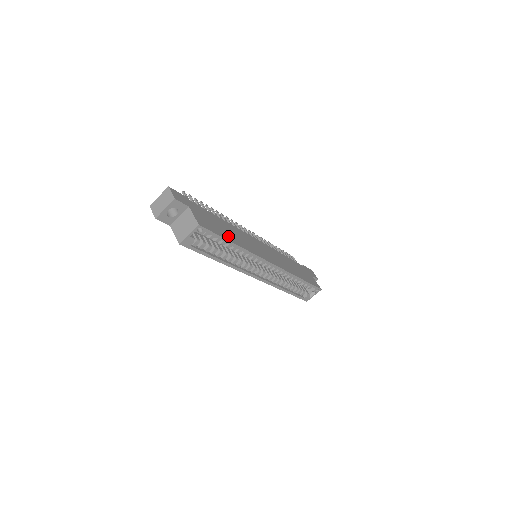
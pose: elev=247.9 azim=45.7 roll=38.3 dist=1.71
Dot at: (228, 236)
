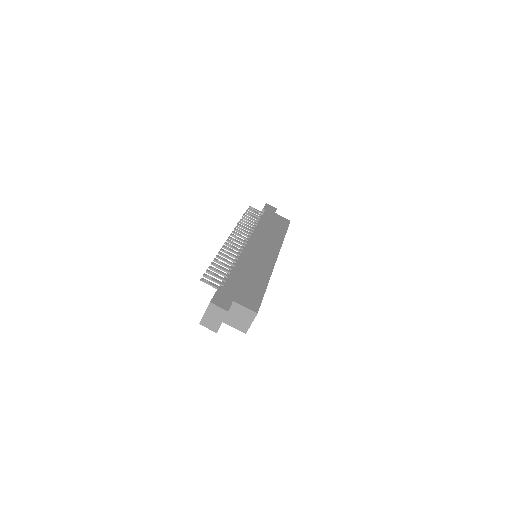
Dot at: (259, 284)
